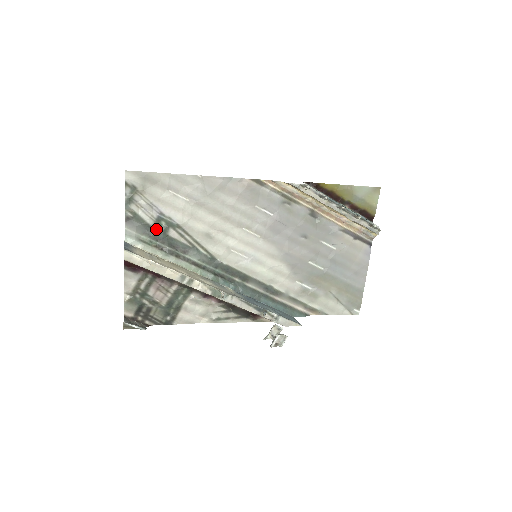
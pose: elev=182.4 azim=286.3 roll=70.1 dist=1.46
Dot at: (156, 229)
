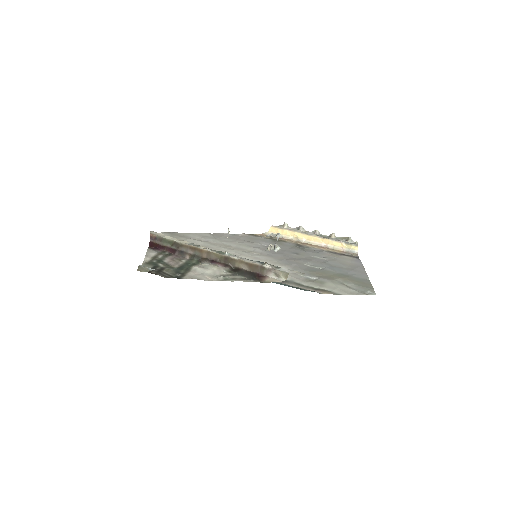
Dot at: occluded
